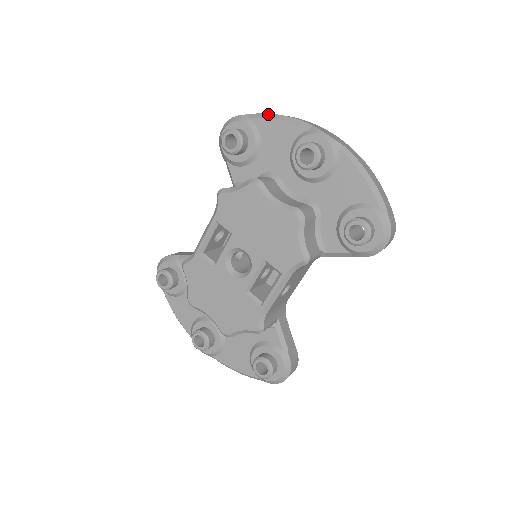
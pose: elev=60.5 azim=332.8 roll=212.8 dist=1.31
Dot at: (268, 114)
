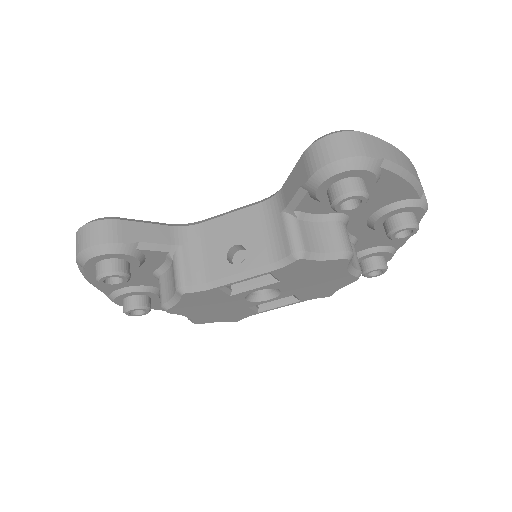
Dot at: (402, 169)
